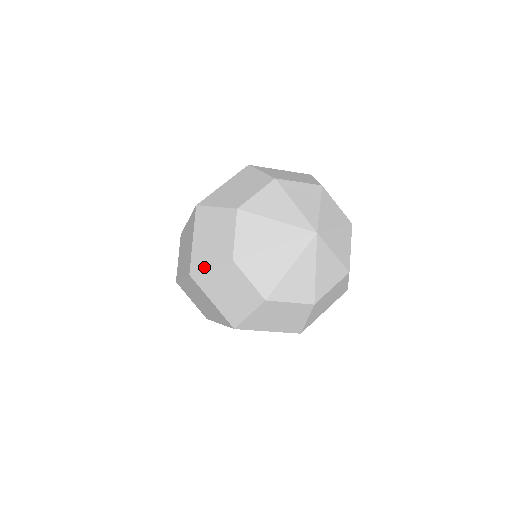
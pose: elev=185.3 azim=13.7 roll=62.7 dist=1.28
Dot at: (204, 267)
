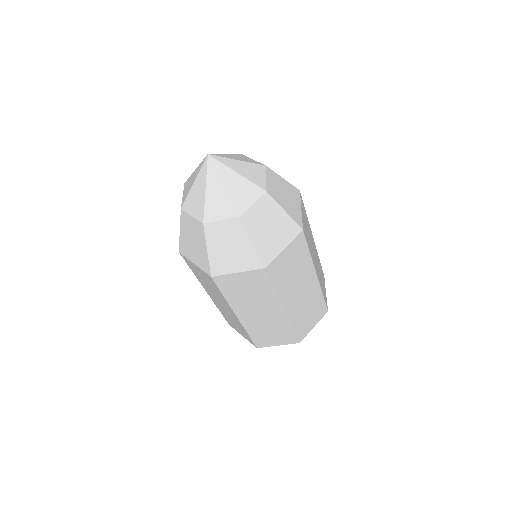
Dot at: occluded
